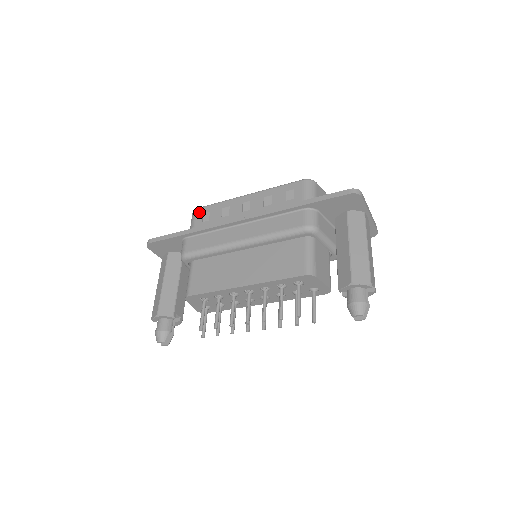
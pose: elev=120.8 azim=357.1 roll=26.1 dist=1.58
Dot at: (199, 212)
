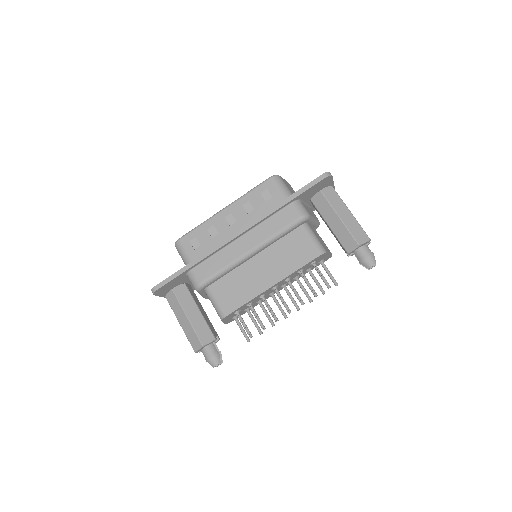
Dot at: (184, 242)
